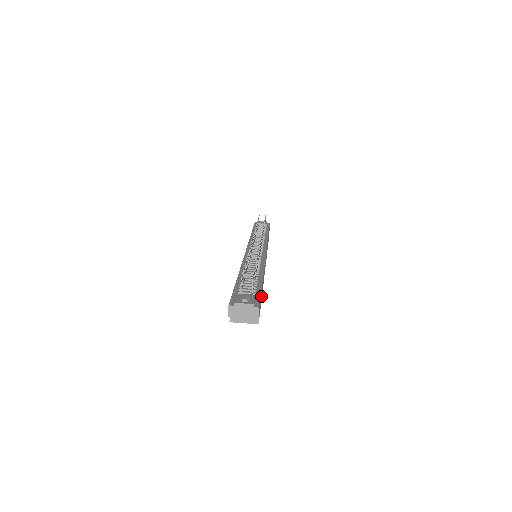
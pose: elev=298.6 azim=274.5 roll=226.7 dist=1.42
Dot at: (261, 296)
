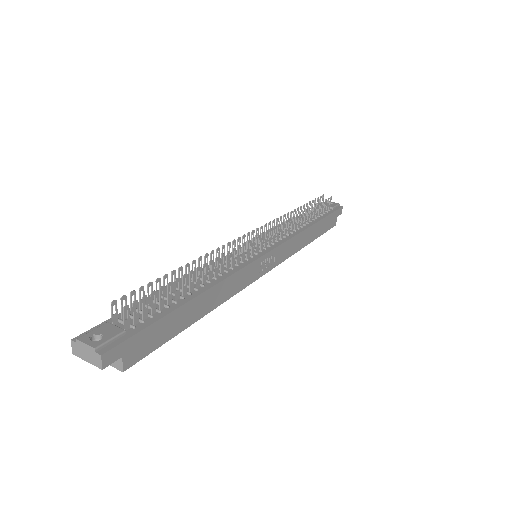
Dot at: (174, 326)
